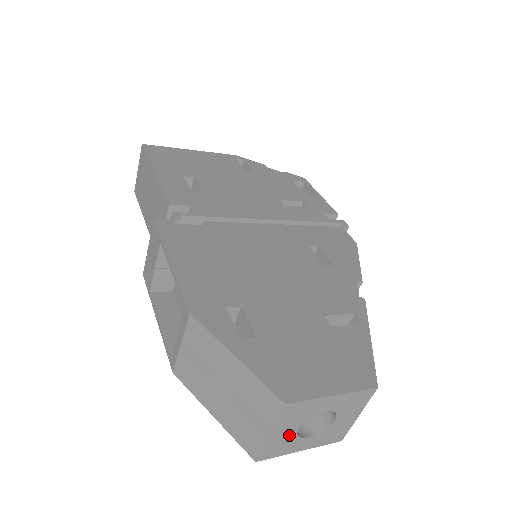
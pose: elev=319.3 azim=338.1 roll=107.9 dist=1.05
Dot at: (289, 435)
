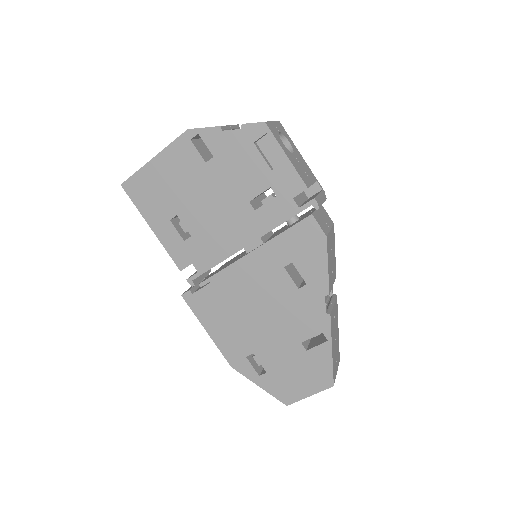
Dot at: occluded
